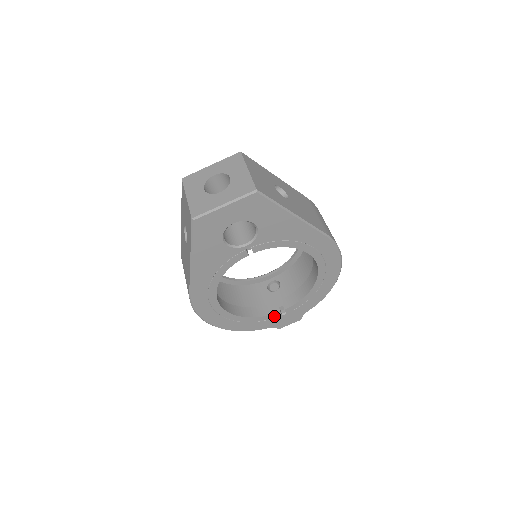
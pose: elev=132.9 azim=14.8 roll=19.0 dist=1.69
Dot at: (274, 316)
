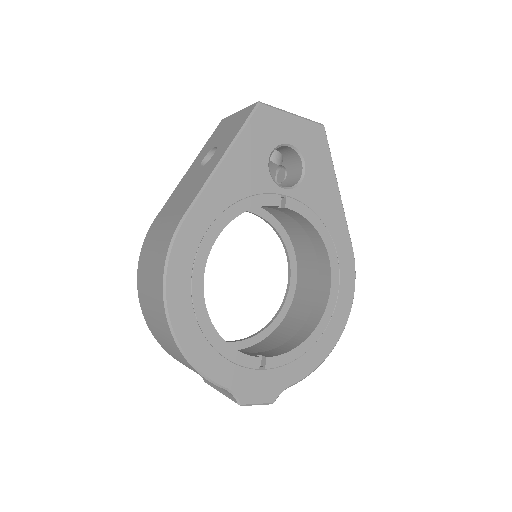
Dot at: (249, 363)
